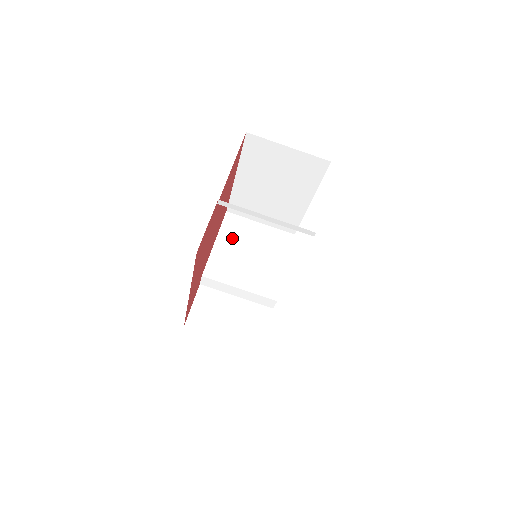
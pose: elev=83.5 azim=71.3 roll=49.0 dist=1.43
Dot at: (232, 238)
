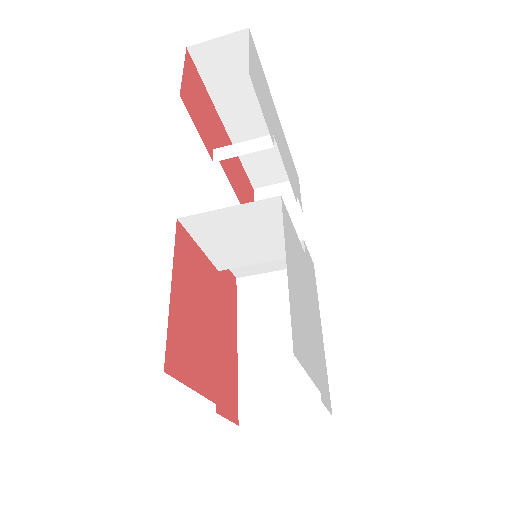
Dot at: (212, 236)
